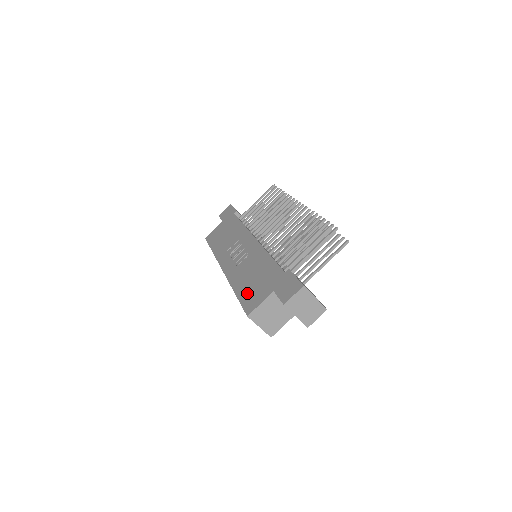
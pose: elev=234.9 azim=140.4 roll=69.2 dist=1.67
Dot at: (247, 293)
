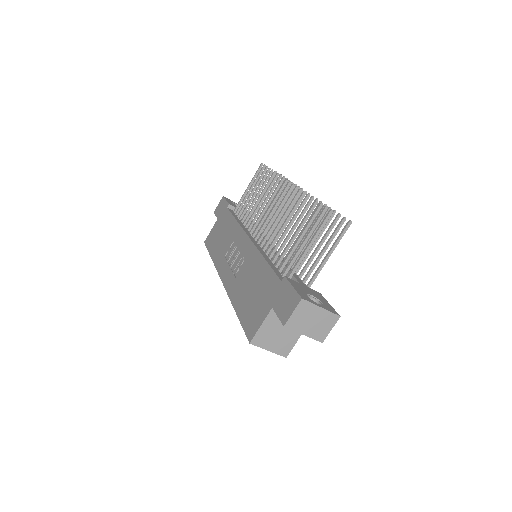
Dot at: (247, 312)
